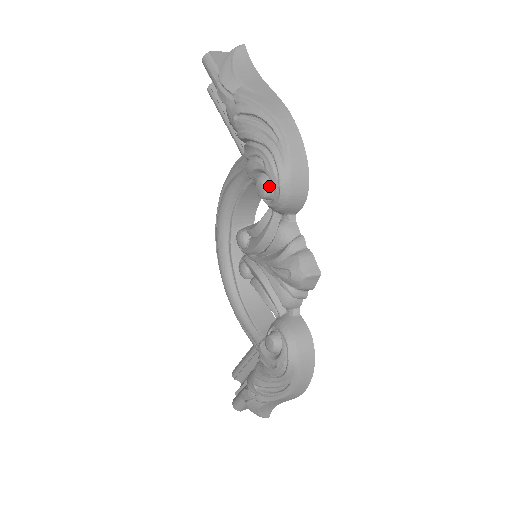
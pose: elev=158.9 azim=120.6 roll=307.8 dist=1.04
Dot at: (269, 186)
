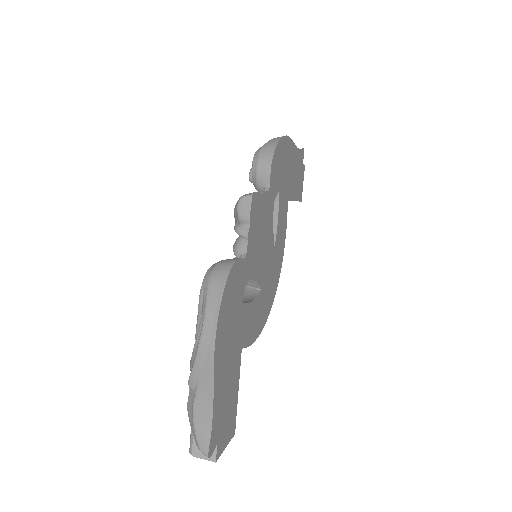
Dot at: occluded
